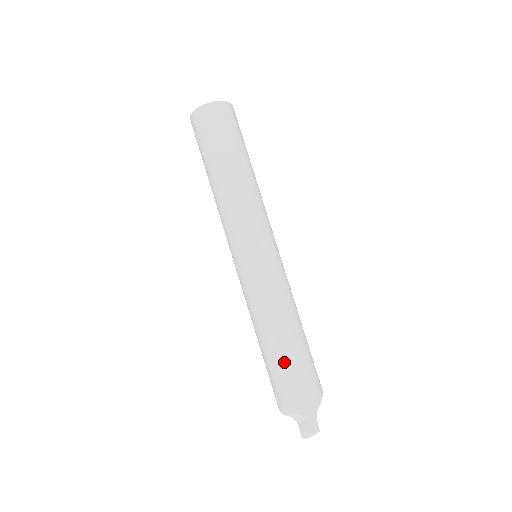
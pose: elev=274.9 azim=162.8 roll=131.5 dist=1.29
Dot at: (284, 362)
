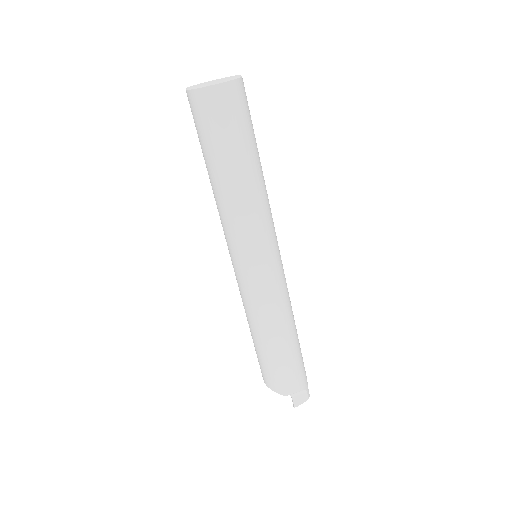
Dot at: (293, 352)
